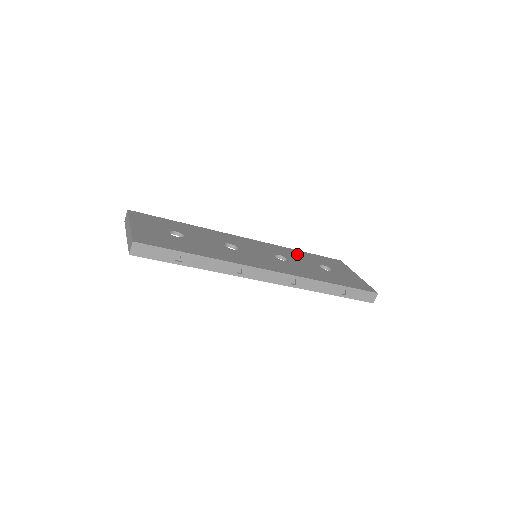
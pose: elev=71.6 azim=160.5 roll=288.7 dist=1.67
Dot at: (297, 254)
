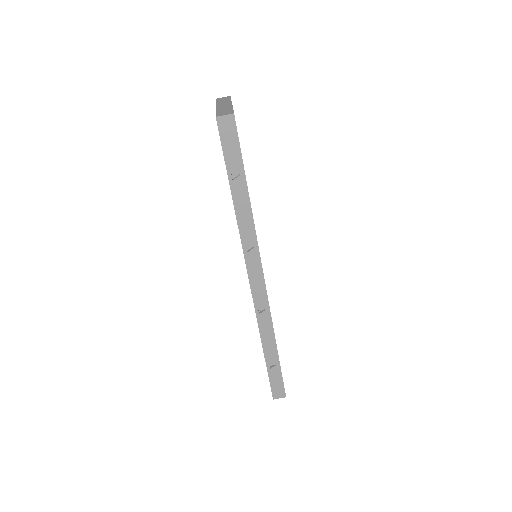
Dot at: occluded
